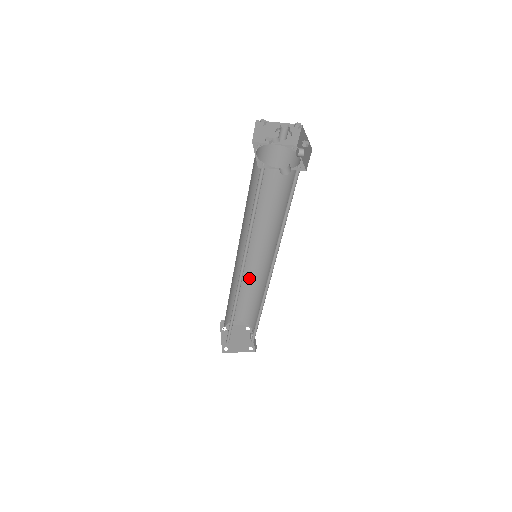
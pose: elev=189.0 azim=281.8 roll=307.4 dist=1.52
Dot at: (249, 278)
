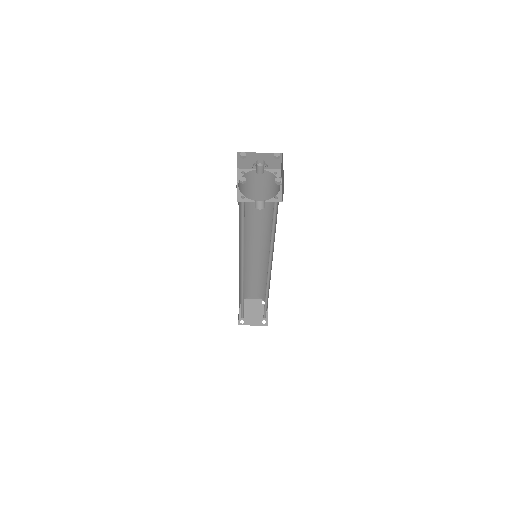
Dot at: (257, 267)
